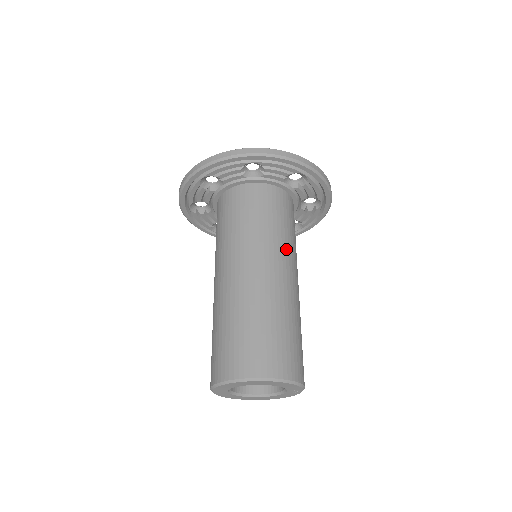
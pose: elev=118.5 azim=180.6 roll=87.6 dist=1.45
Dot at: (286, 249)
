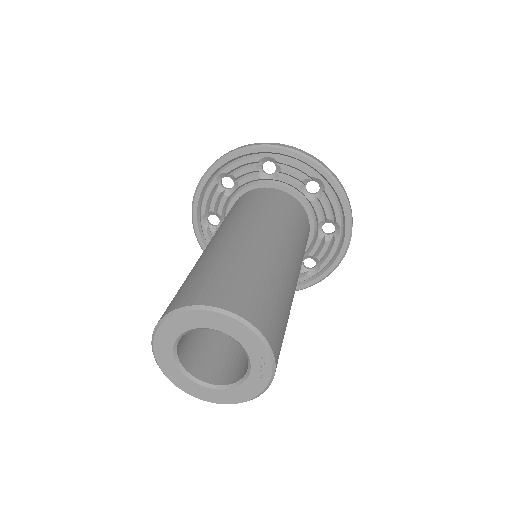
Dot at: (288, 235)
